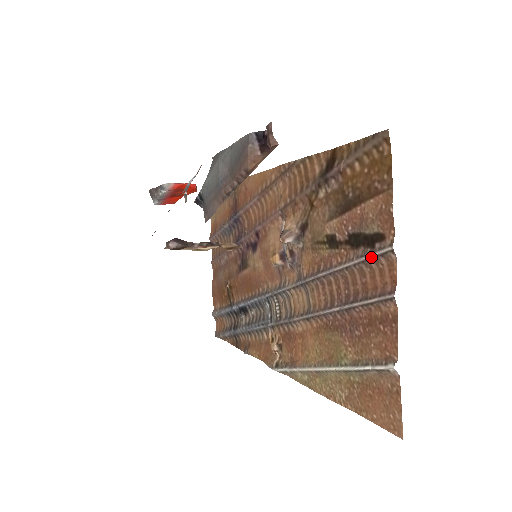
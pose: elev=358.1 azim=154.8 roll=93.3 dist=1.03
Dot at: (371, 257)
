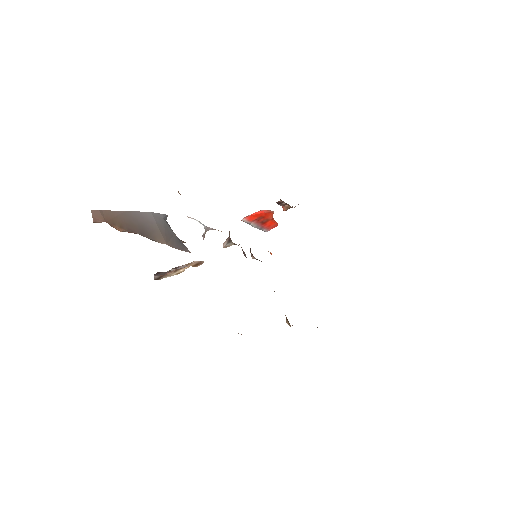
Dot at: occluded
